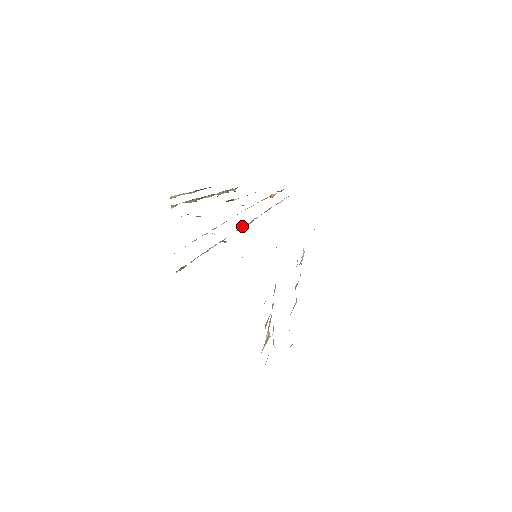
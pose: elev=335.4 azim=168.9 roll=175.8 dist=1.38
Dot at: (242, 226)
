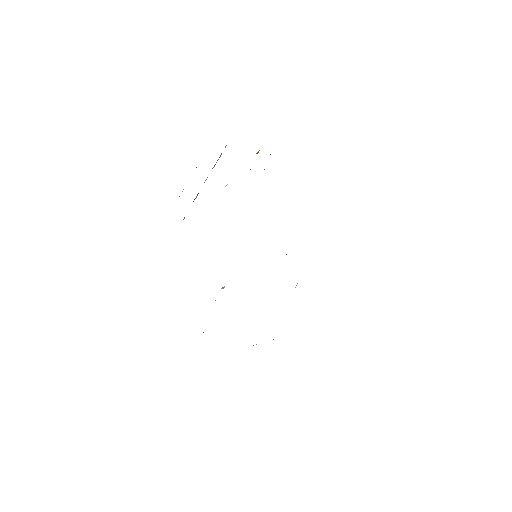
Dot at: occluded
